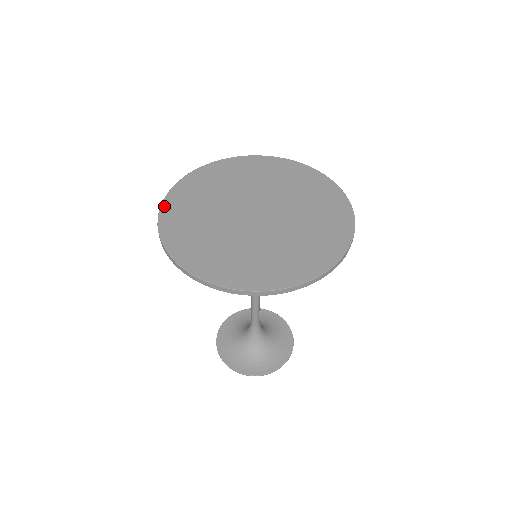
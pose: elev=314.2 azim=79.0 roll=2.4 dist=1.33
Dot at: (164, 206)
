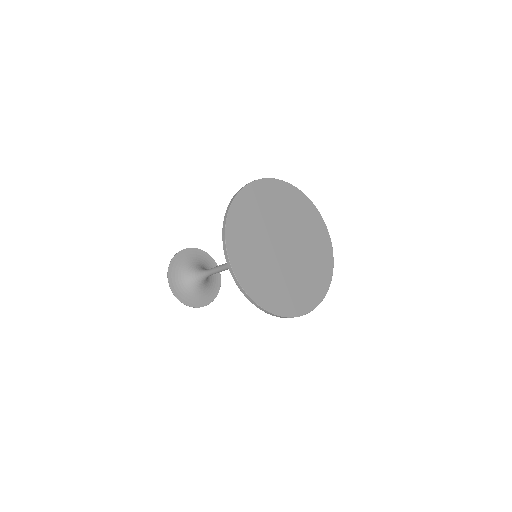
Dot at: (238, 275)
